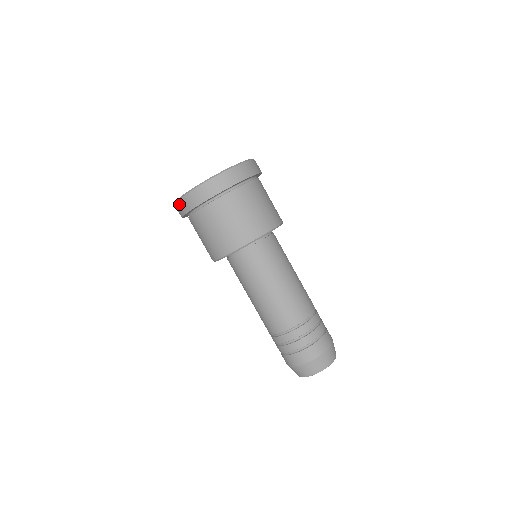
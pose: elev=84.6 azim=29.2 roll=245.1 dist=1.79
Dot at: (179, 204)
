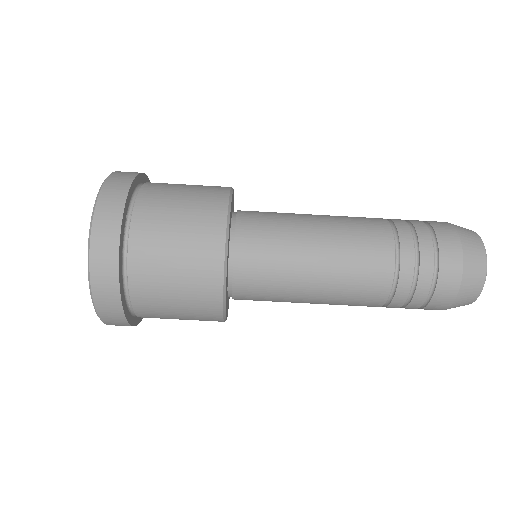
Dot at: occluded
